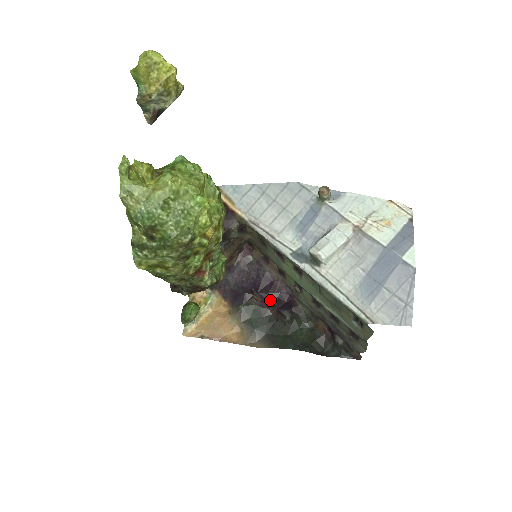
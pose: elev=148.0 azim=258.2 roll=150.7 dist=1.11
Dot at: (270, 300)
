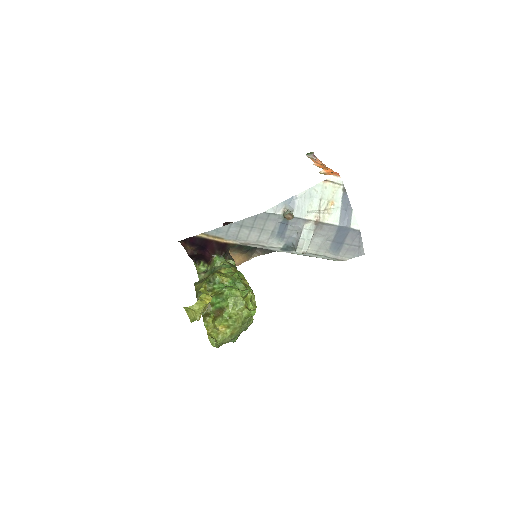
Dot at: occluded
